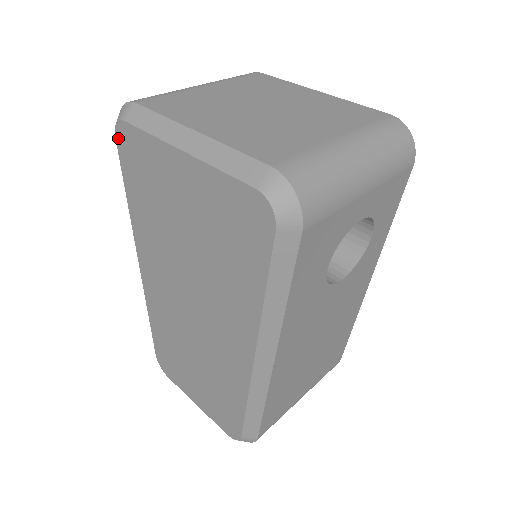
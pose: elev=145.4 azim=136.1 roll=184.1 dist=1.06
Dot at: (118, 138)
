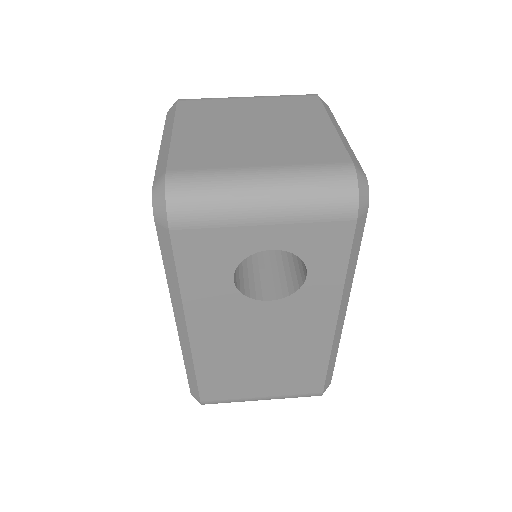
Dot at: occluded
